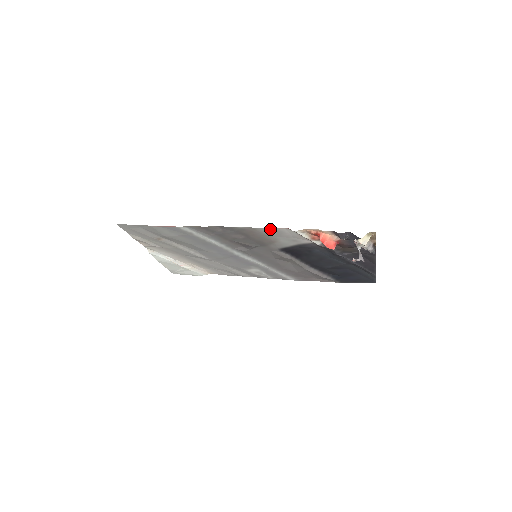
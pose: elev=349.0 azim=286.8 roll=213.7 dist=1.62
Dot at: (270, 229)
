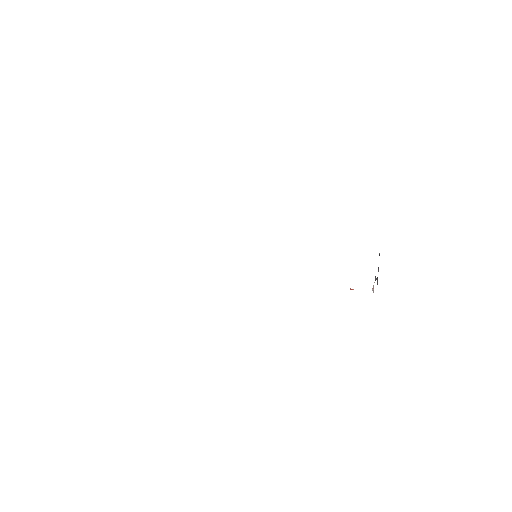
Dot at: occluded
